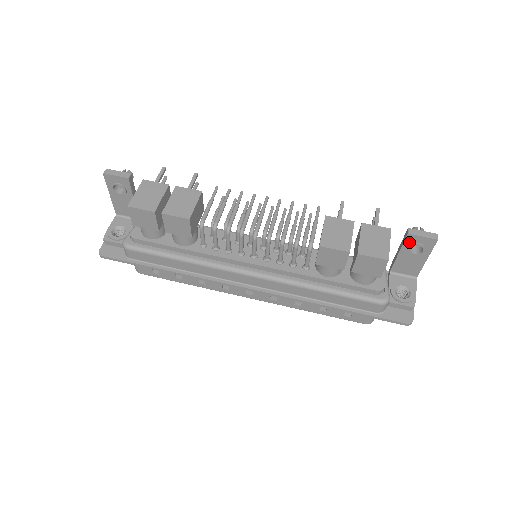
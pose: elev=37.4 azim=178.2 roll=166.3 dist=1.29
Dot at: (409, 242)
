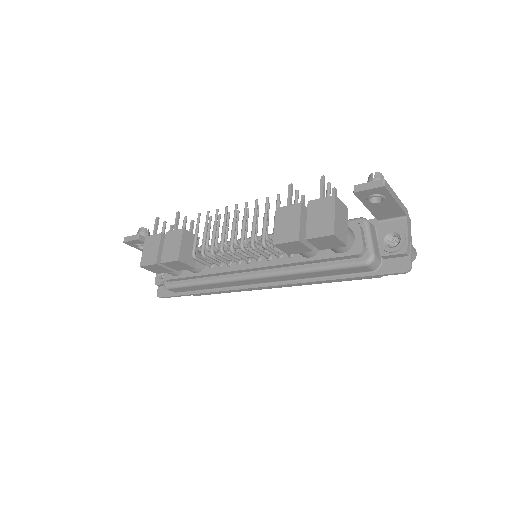
Dot at: (363, 197)
